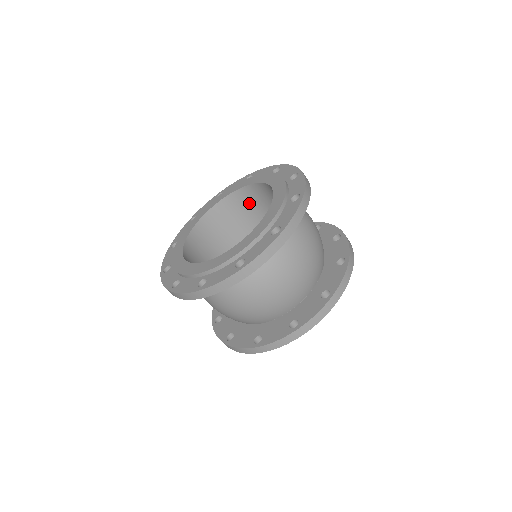
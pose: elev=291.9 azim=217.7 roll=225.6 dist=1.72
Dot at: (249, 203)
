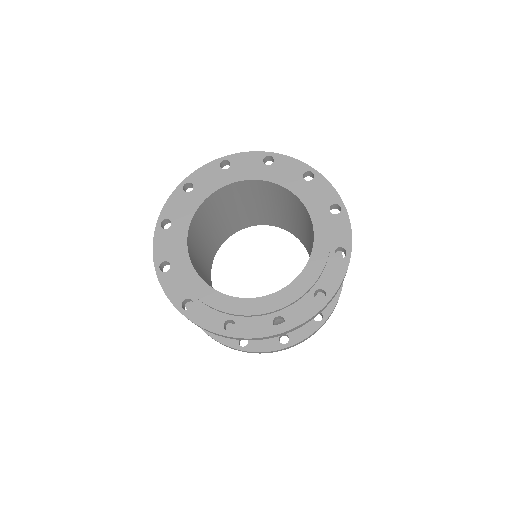
Dot at: (206, 213)
